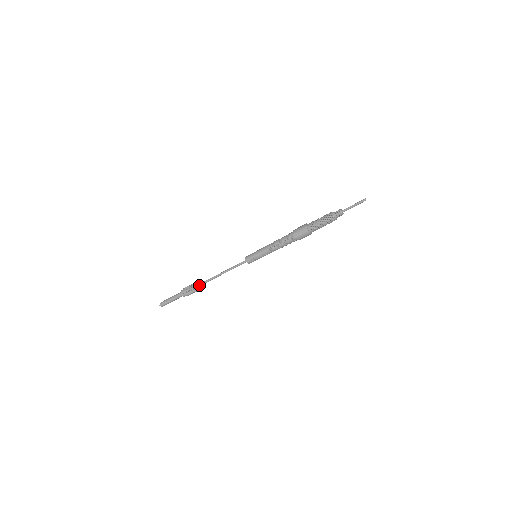
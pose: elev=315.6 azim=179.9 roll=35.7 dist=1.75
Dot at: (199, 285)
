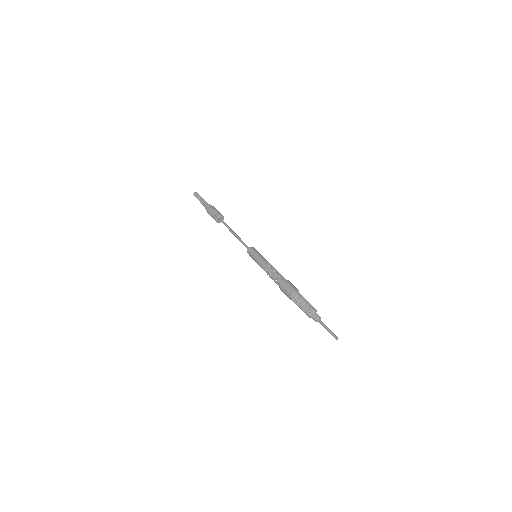
Dot at: (216, 220)
